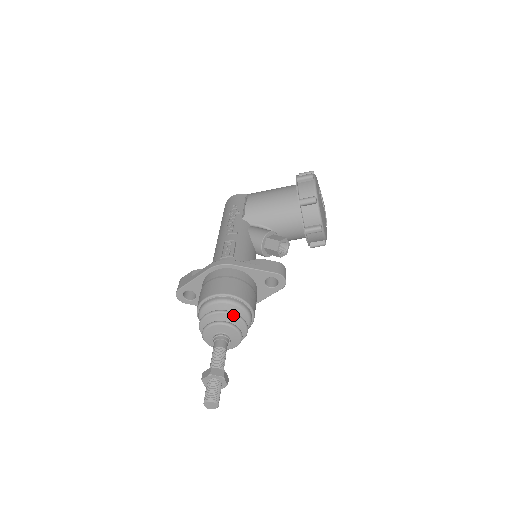
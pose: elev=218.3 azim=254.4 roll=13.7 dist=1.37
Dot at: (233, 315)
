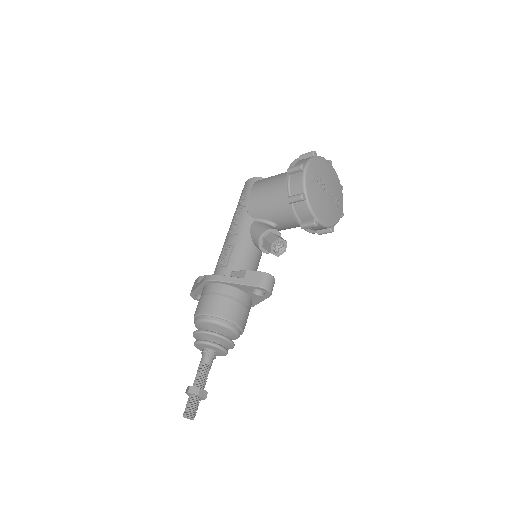
Dot at: (213, 335)
